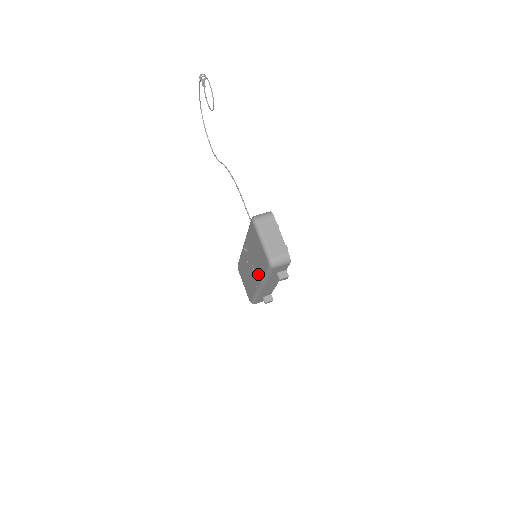
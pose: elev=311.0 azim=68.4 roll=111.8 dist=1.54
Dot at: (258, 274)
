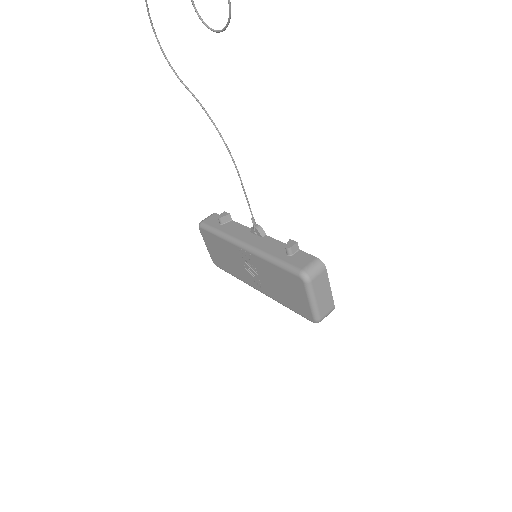
Dot at: (270, 292)
